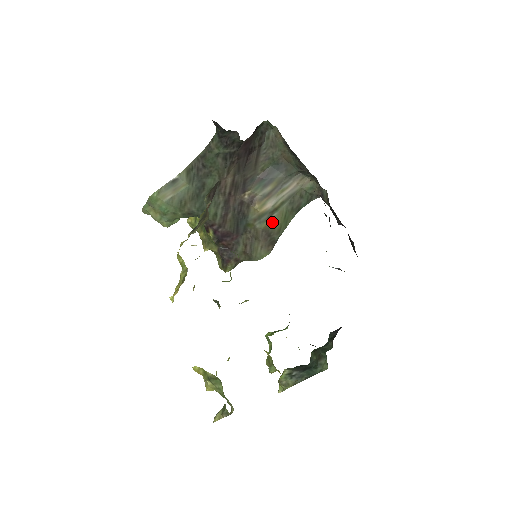
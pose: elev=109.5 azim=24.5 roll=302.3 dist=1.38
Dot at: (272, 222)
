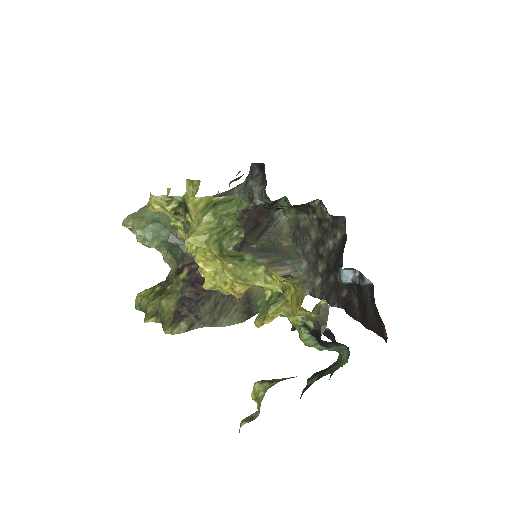
Dot at: (256, 291)
